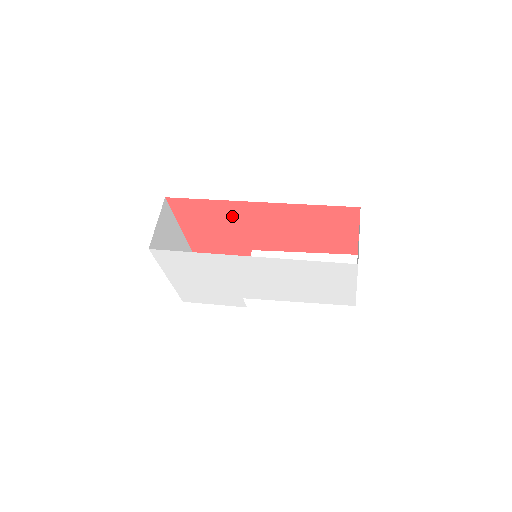
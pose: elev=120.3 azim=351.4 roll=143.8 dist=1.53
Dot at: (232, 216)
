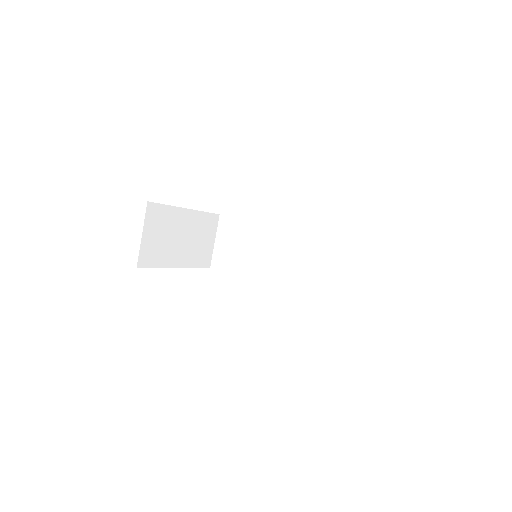
Dot at: occluded
